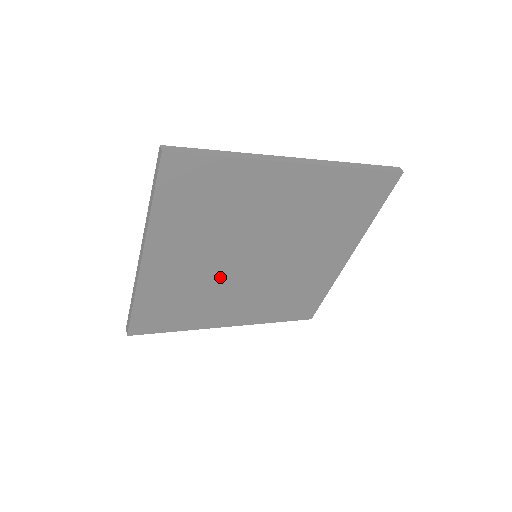
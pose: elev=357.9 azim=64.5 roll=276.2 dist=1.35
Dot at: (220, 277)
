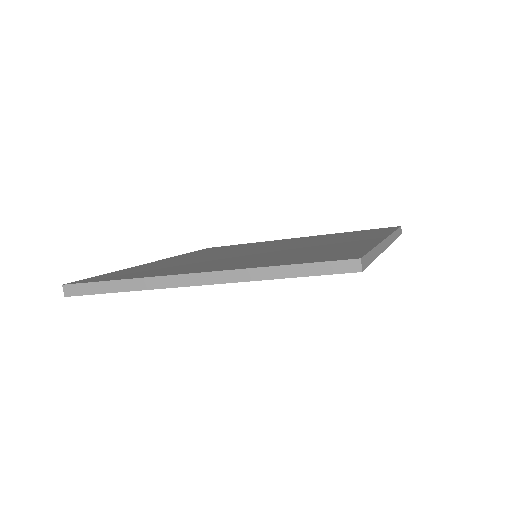
Dot at: occluded
